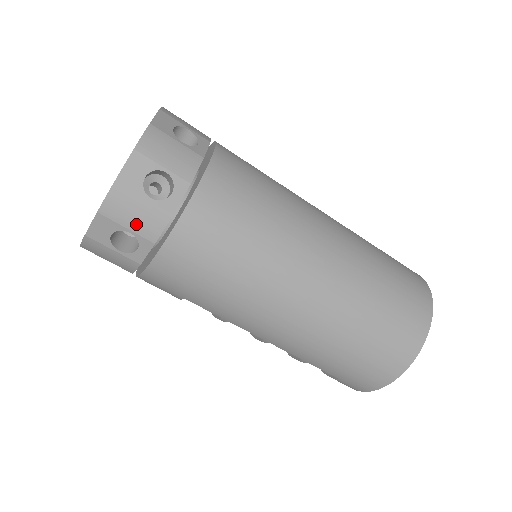
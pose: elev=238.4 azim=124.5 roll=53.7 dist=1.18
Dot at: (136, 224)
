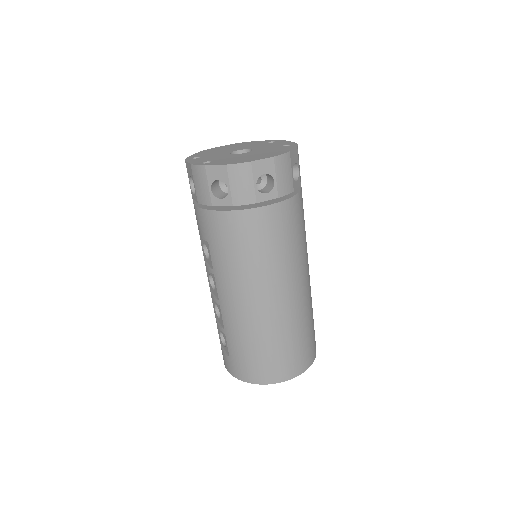
Dot at: (236, 189)
